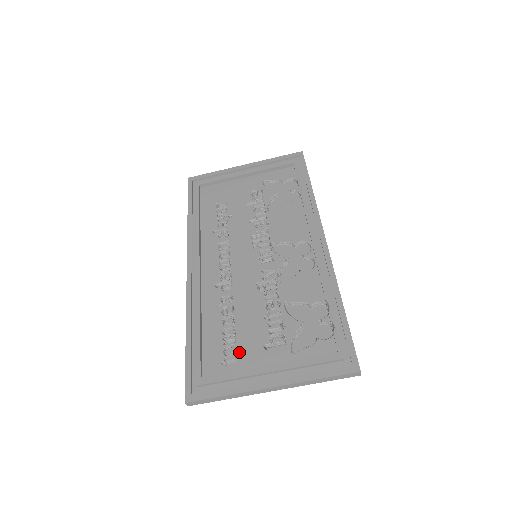
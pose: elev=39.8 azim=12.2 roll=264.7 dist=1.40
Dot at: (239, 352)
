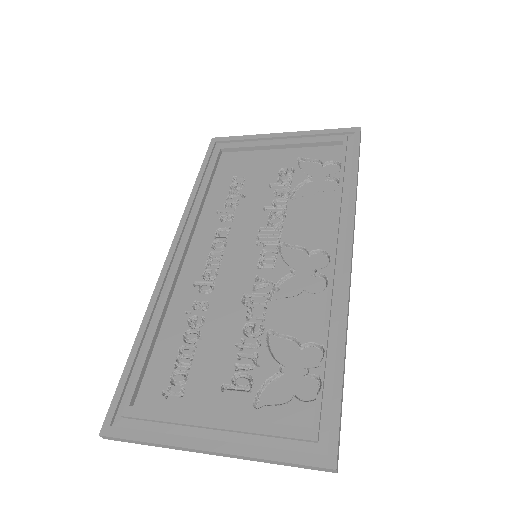
Dot at: (188, 384)
